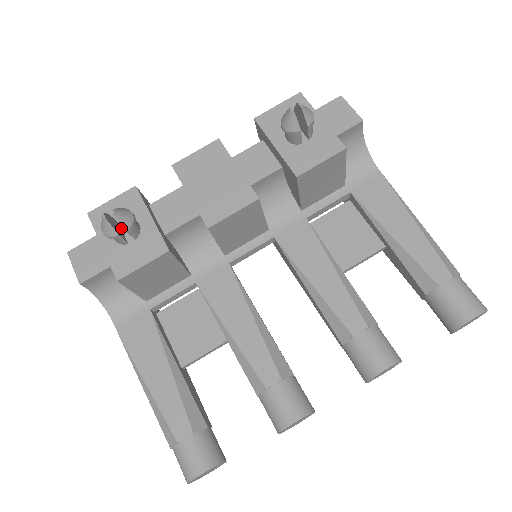
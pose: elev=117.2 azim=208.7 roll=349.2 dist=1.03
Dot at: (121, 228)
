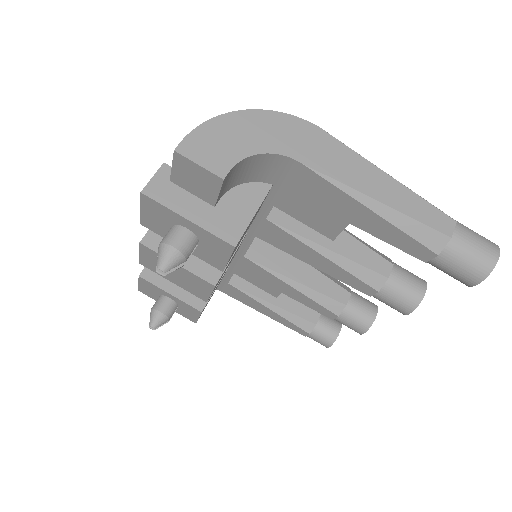
Dot at: occluded
